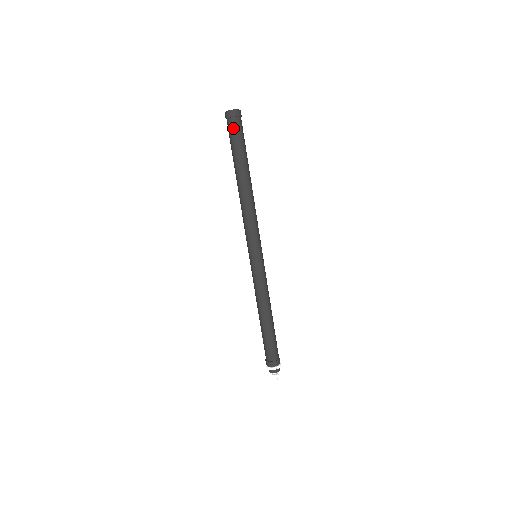
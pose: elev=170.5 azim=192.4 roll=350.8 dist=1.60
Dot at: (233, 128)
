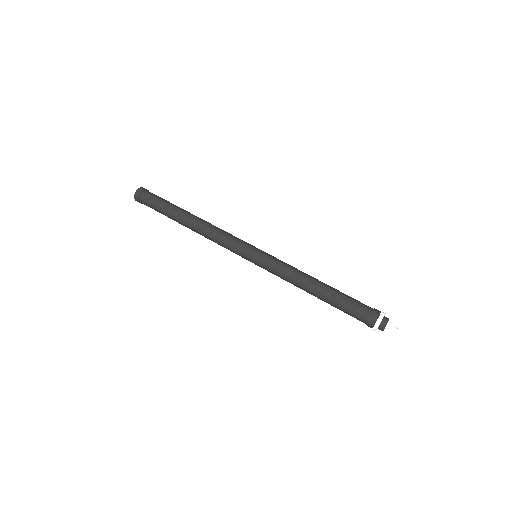
Dot at: (148, 198)
